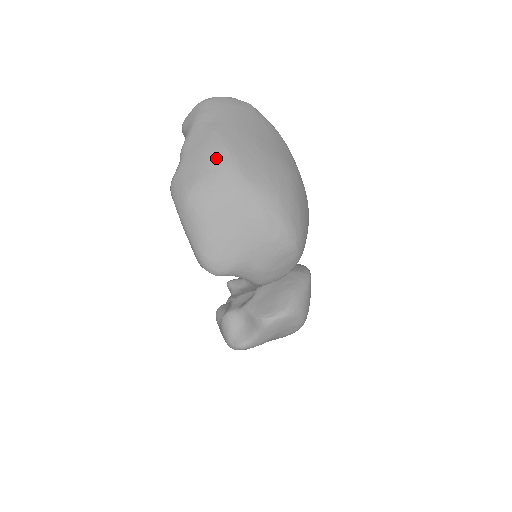
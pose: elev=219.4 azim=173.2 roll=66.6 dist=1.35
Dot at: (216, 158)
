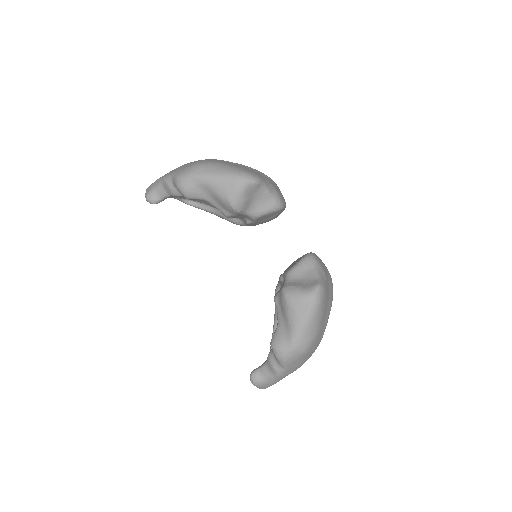
Dot at: occluded
